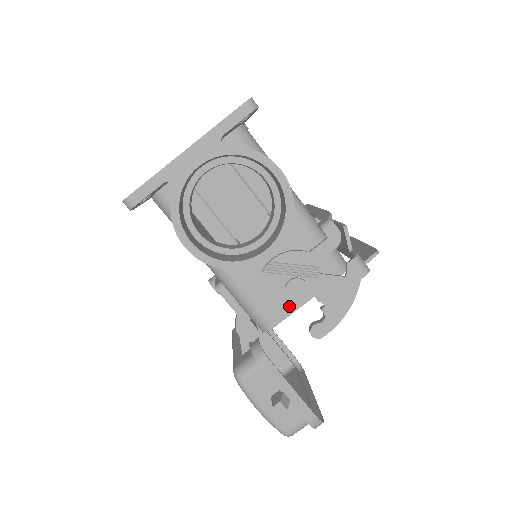
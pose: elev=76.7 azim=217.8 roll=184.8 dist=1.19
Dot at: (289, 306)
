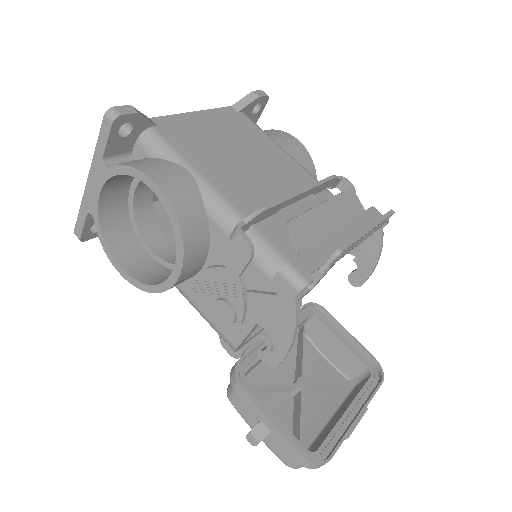
Dot at: (242, 326)
